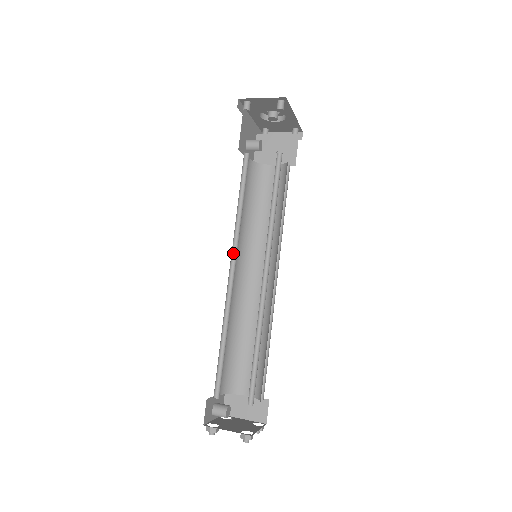
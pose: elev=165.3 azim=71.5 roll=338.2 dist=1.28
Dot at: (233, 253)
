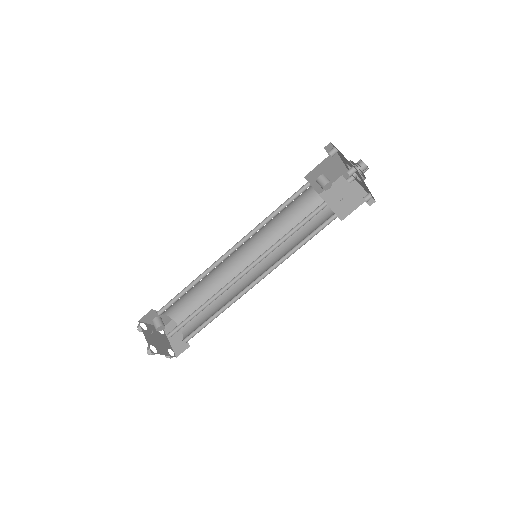
Dot at: (242, 241)
